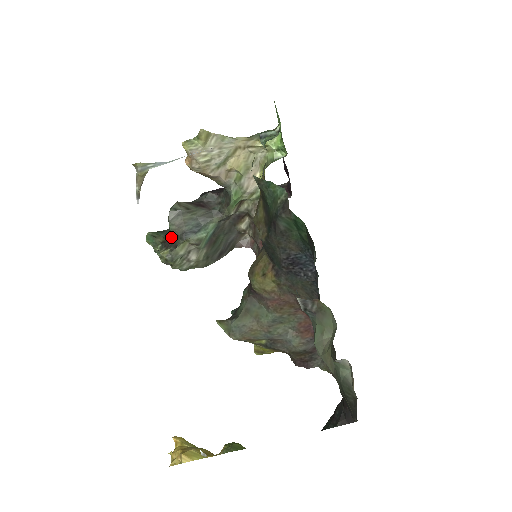
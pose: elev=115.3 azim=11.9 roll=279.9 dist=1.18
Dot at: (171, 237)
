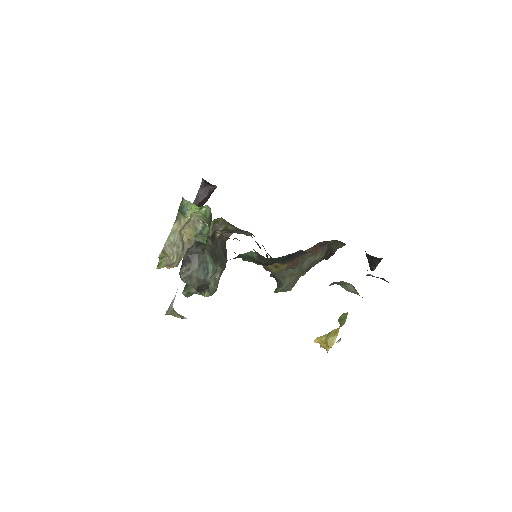
Dot at: (199, 286)
